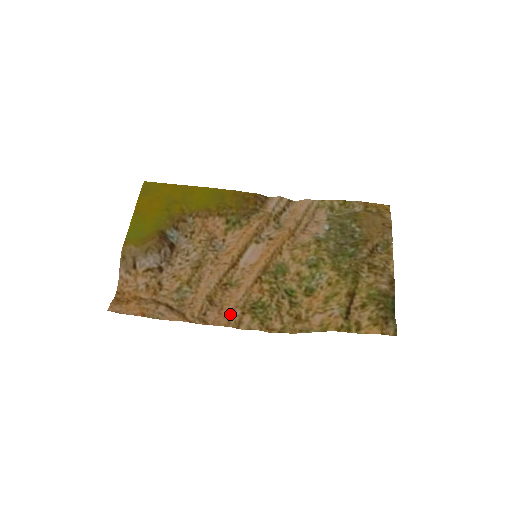
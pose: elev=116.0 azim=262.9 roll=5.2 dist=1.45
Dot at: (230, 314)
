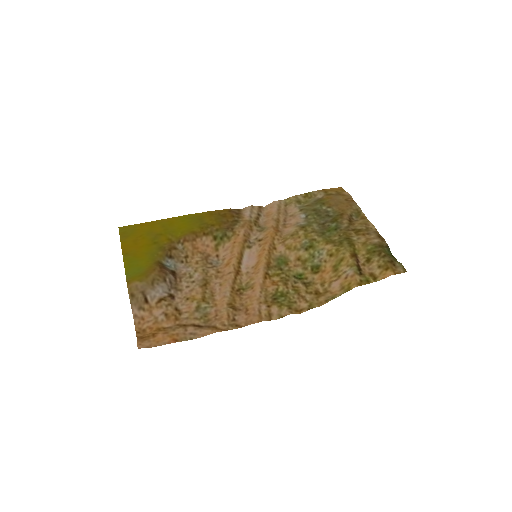
Dot at: (258, 311)
